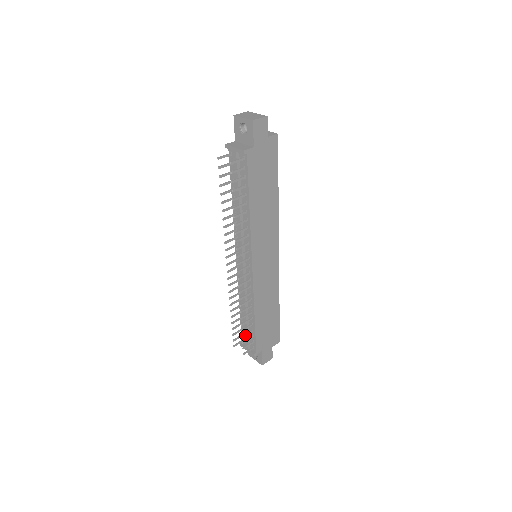
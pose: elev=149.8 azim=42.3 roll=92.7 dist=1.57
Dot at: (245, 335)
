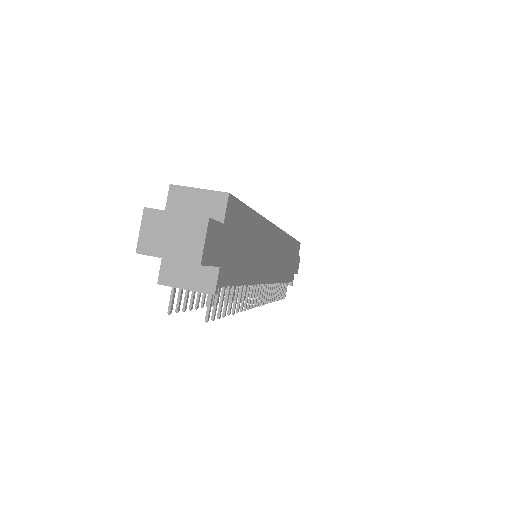
Dot at: (281, 295)
